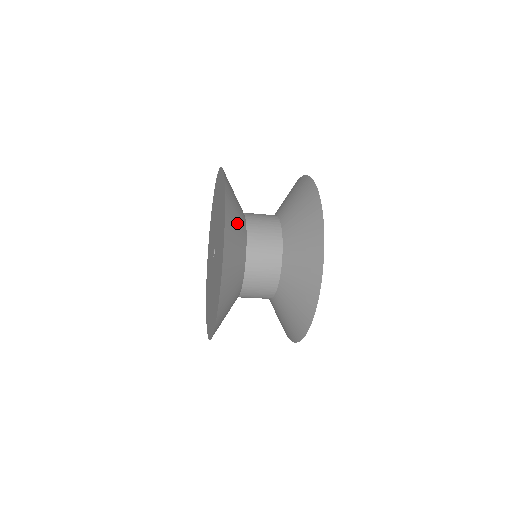
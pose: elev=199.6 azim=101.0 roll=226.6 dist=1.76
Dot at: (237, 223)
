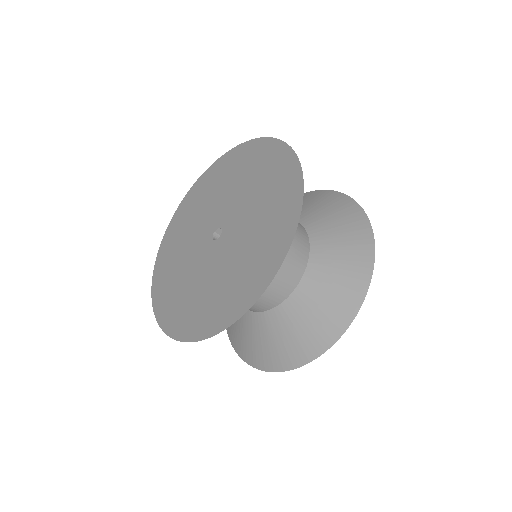
Dot at: occluded
